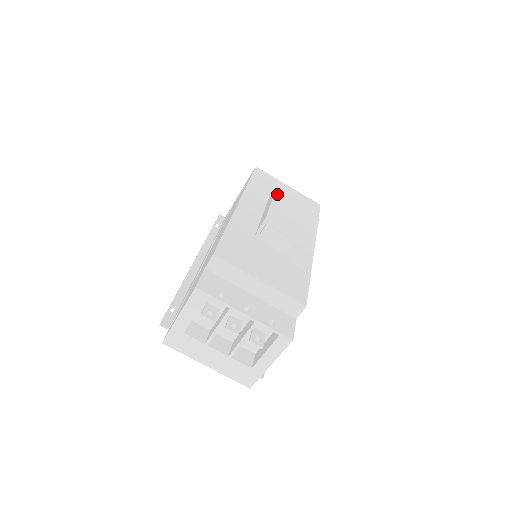
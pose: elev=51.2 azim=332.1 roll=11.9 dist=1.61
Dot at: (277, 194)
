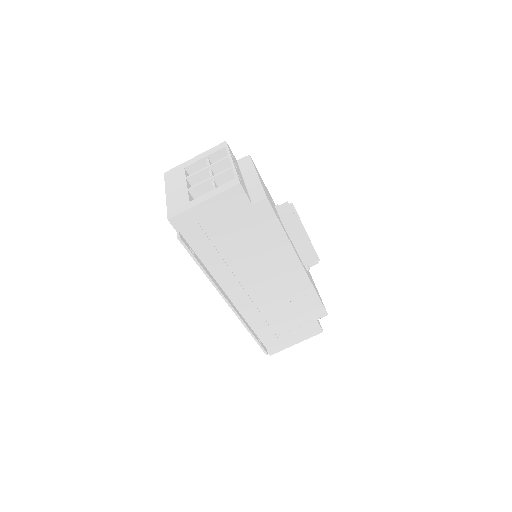
Dot at: occluded
